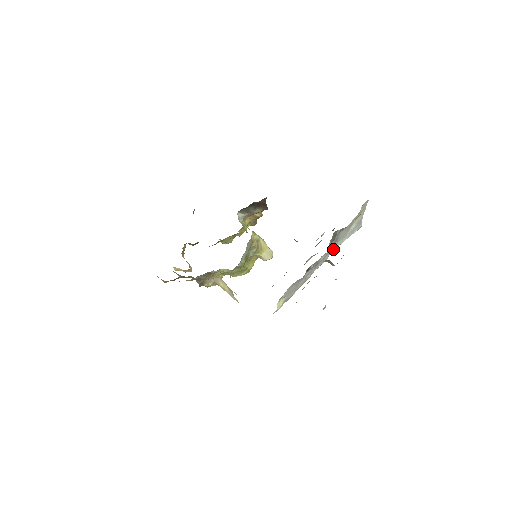
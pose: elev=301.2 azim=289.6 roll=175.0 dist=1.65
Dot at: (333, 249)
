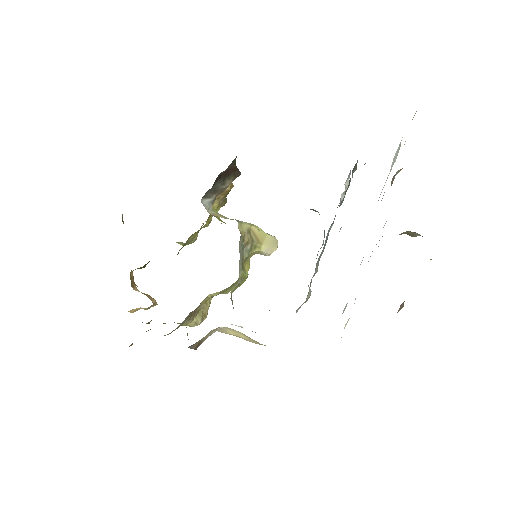
Dot at: occluded
